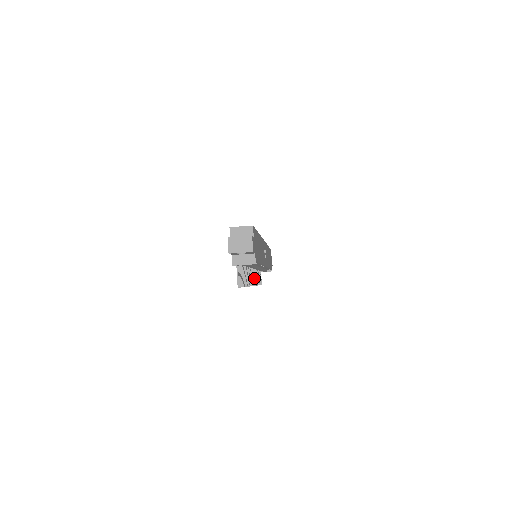
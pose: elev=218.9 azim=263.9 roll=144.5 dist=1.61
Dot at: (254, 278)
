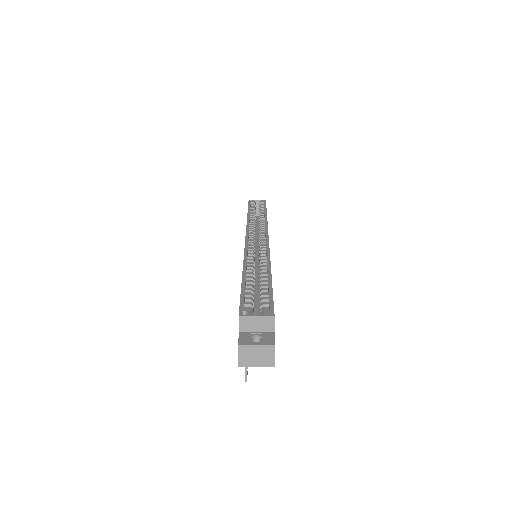
Dot at: occluded
